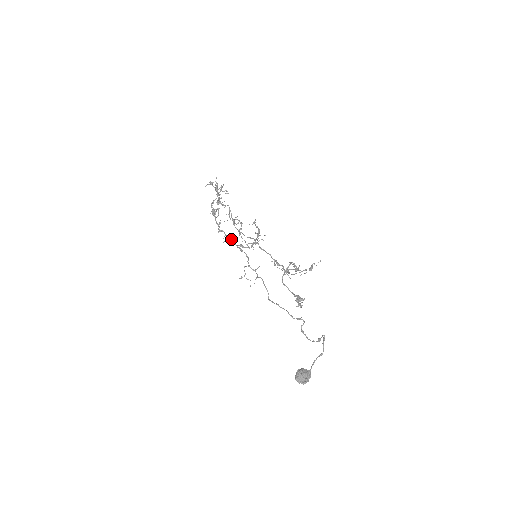
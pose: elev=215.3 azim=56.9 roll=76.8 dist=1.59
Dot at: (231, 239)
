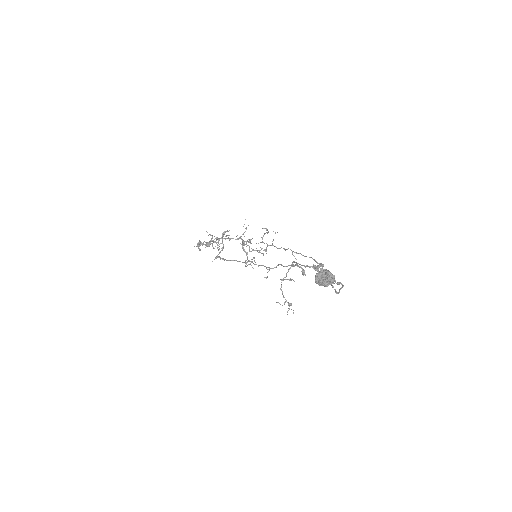
Dot at: (236, 239)
